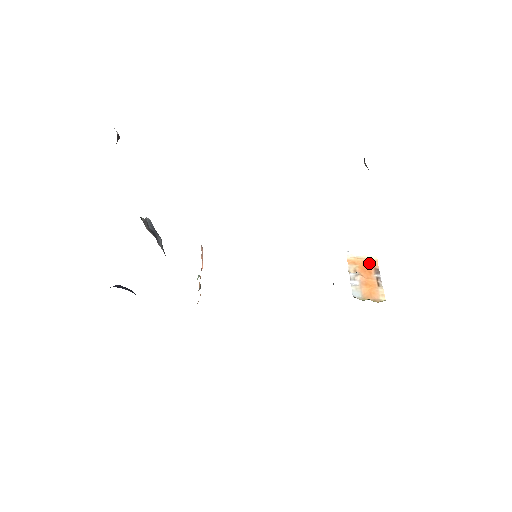
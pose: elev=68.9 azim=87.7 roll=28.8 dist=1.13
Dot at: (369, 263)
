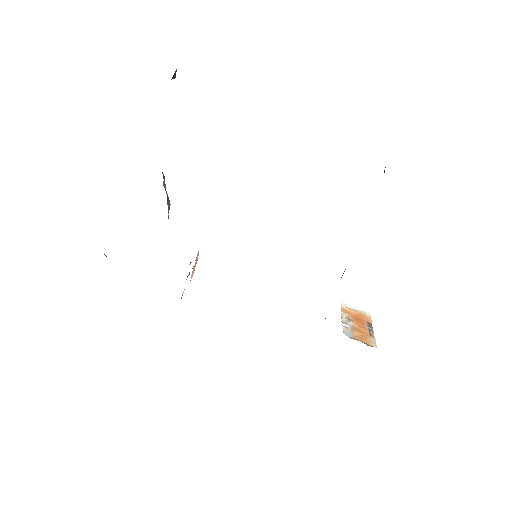
Dot at: (362, 317)
